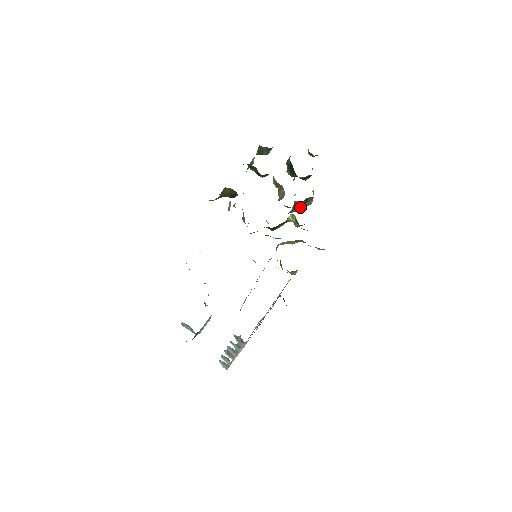
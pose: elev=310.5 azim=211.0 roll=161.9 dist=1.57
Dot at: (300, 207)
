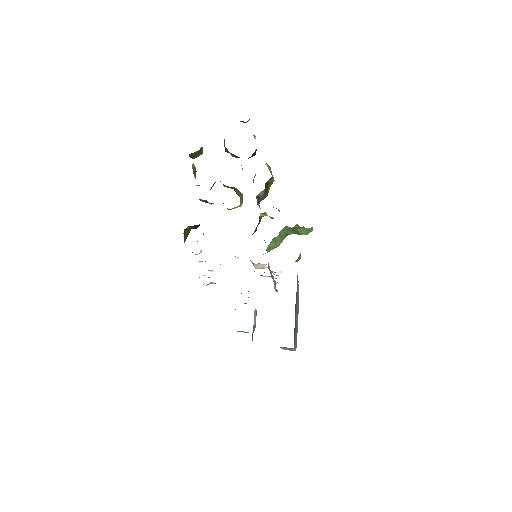
Dot at: (265, 193)
